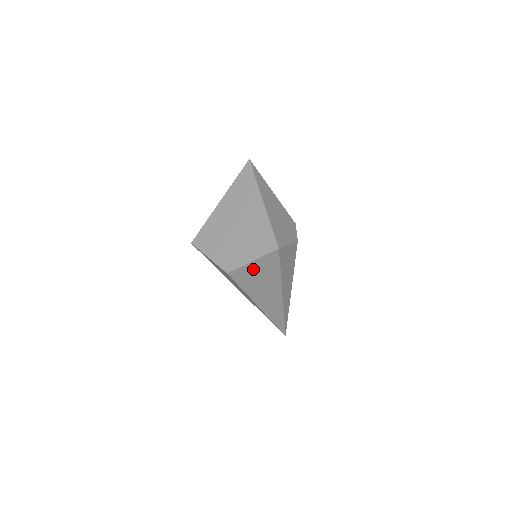
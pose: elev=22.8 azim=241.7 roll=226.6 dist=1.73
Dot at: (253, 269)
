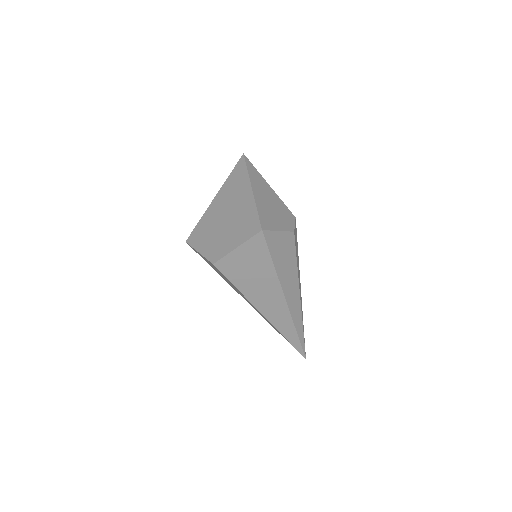
Dot at: (241, 259)
